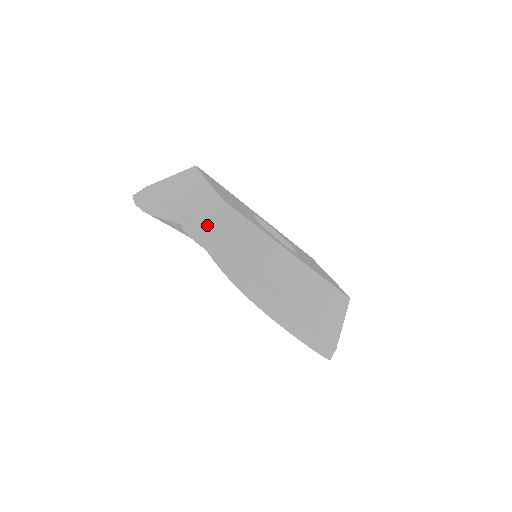
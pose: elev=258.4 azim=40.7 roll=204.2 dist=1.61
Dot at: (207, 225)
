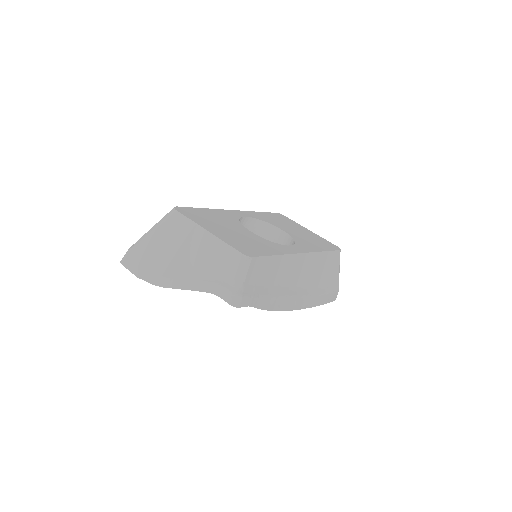
Dot at: (244, 286)
